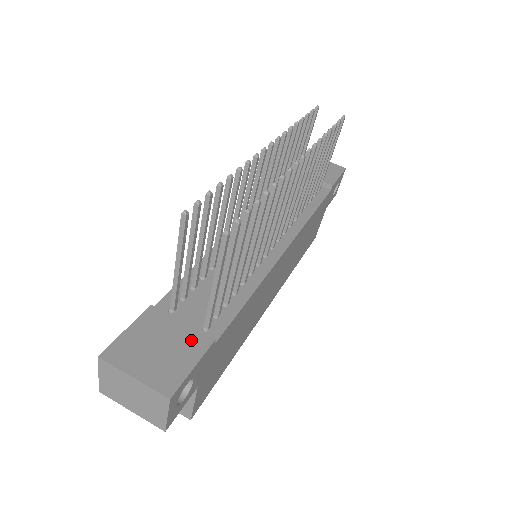
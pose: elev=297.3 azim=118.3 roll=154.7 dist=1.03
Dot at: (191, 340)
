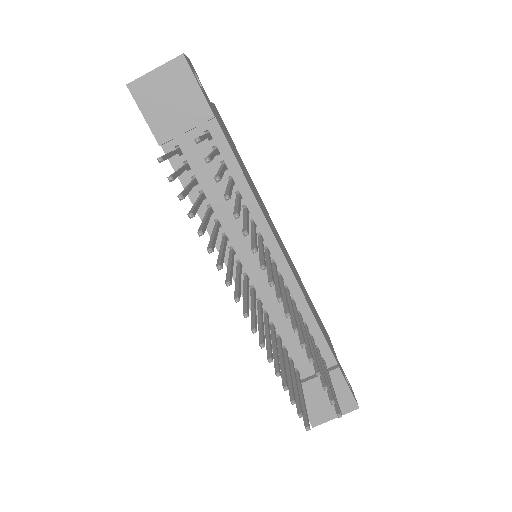
Dot at: (331, 381)
